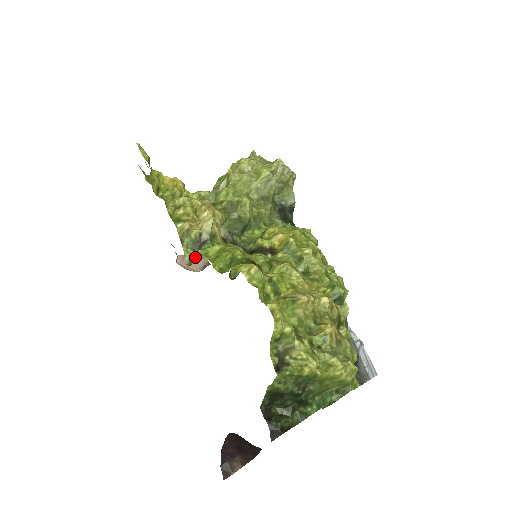
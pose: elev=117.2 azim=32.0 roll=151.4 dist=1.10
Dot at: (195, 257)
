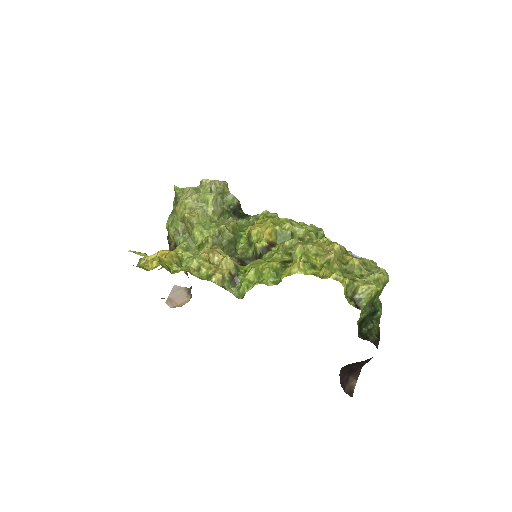
Dot at: (243, 290)
